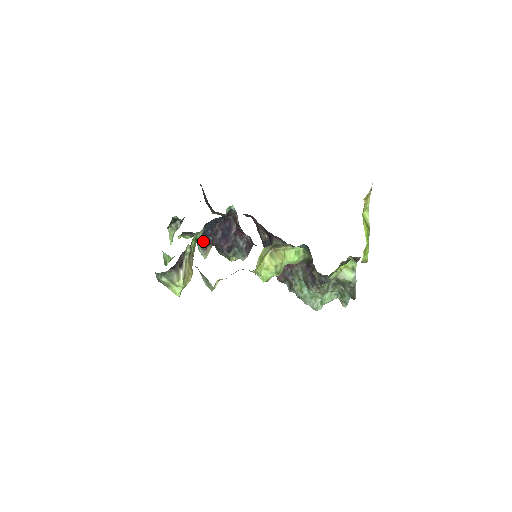
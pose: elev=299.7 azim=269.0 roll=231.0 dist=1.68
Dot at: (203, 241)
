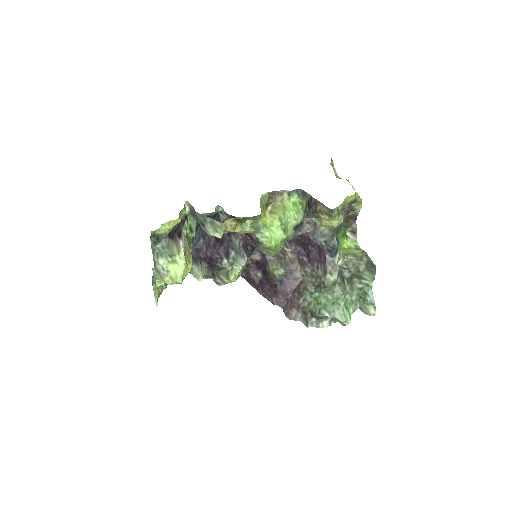
Dot at: (196, 254)
